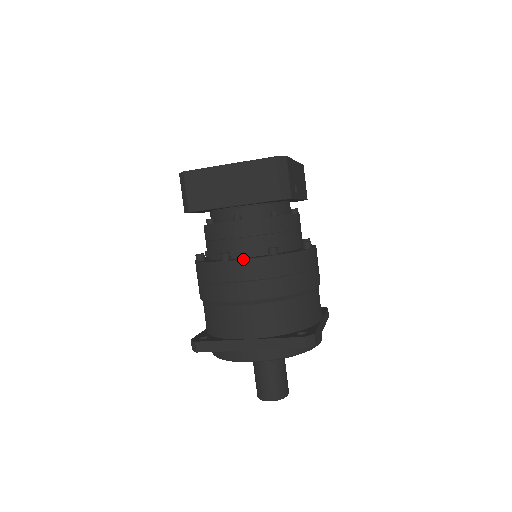
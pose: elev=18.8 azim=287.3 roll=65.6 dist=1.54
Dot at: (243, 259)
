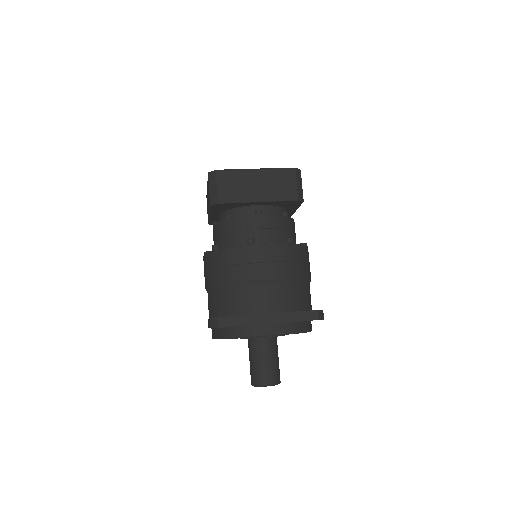
Dot at: (269, 243)
